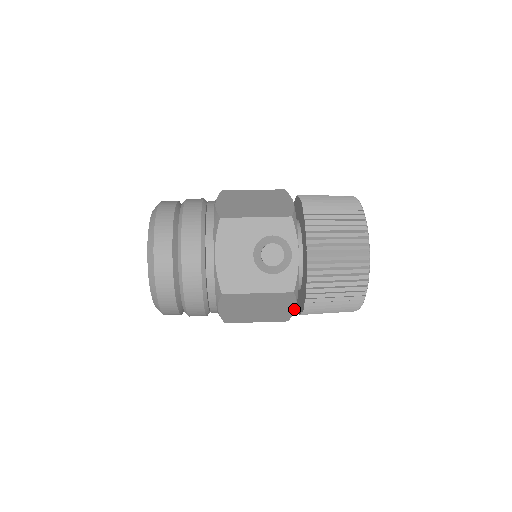
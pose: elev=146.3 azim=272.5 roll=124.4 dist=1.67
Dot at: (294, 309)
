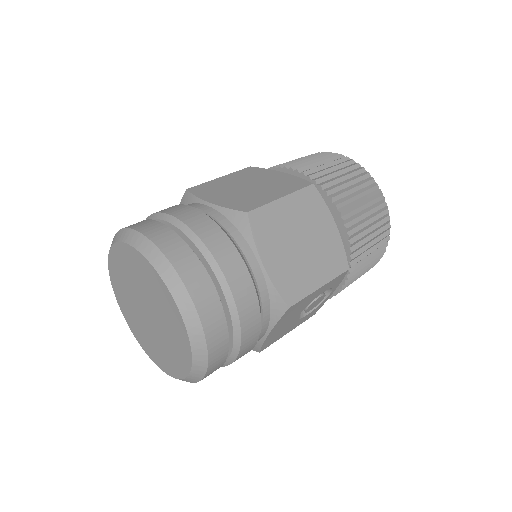
Dot at: occluded
